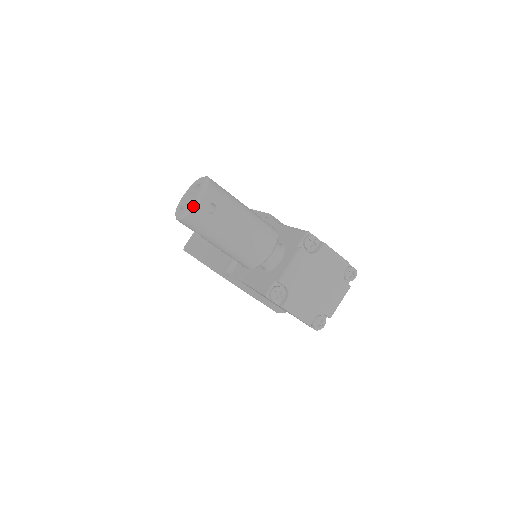
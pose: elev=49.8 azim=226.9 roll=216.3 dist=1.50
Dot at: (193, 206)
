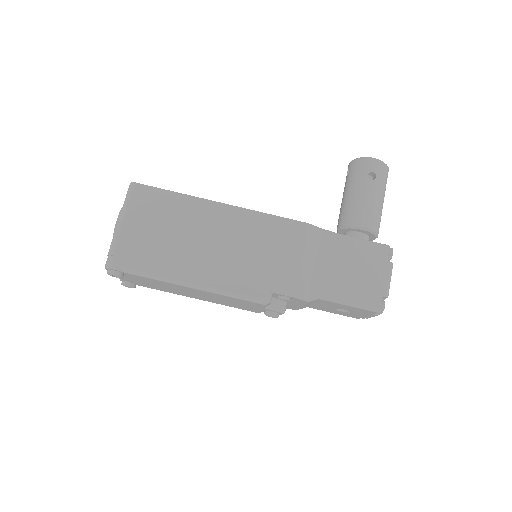
Dot at: (388, 168)
